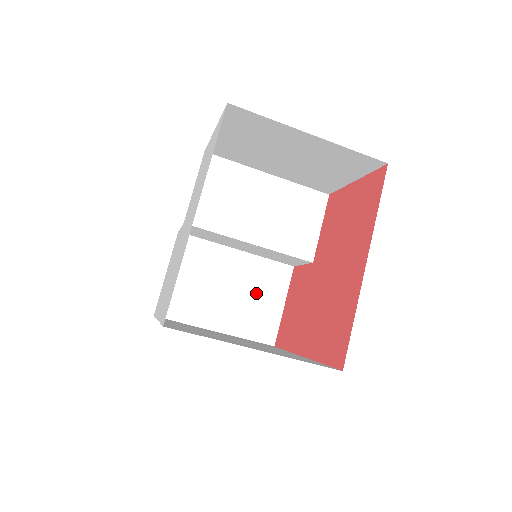
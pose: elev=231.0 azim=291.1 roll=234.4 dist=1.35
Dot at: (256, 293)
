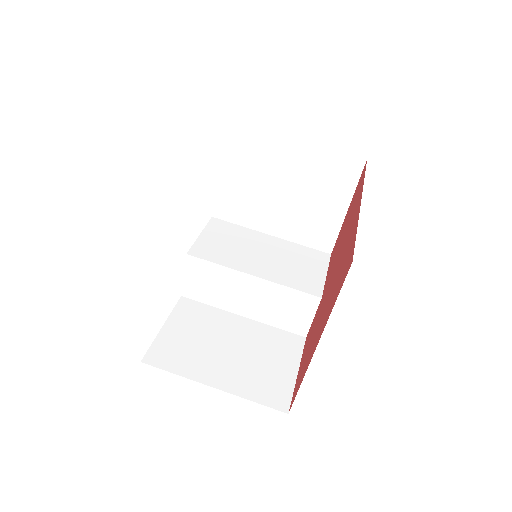
Dot at: (263, 356)
